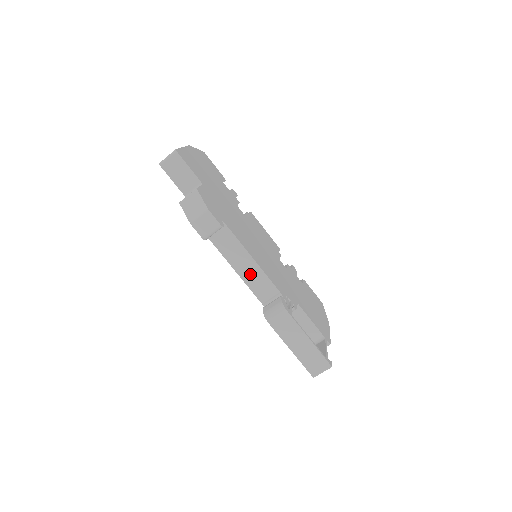
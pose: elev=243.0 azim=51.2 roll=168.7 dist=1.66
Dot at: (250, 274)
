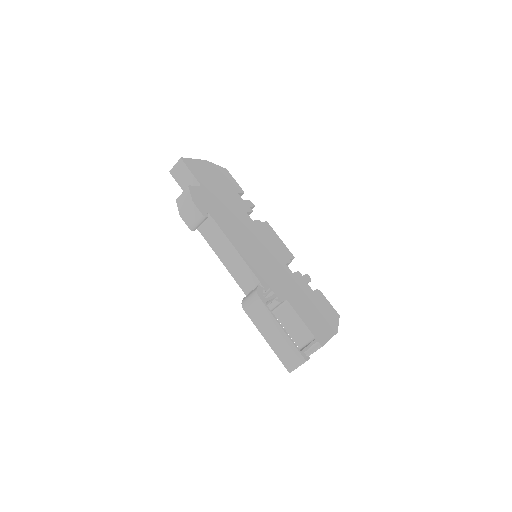
Dot at: (234, 264)
